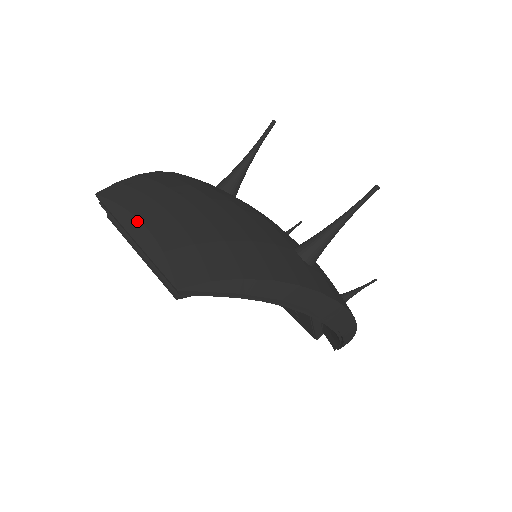
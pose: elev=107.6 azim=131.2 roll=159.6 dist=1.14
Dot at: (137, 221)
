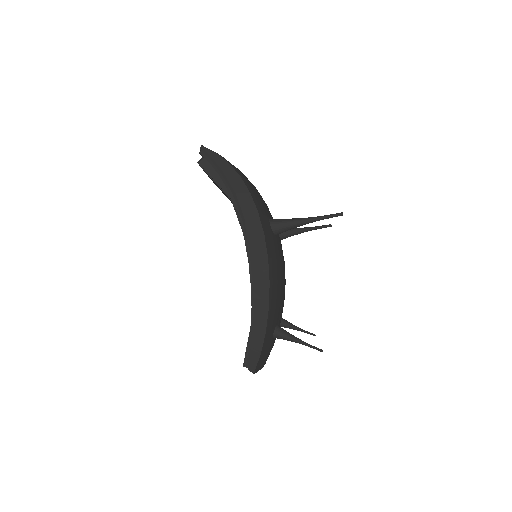
Dot at: occluded
